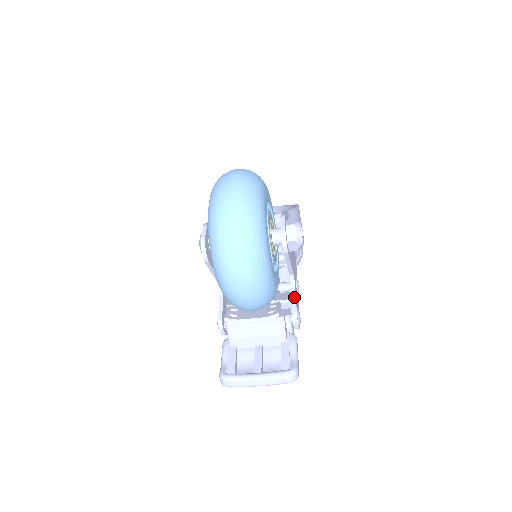
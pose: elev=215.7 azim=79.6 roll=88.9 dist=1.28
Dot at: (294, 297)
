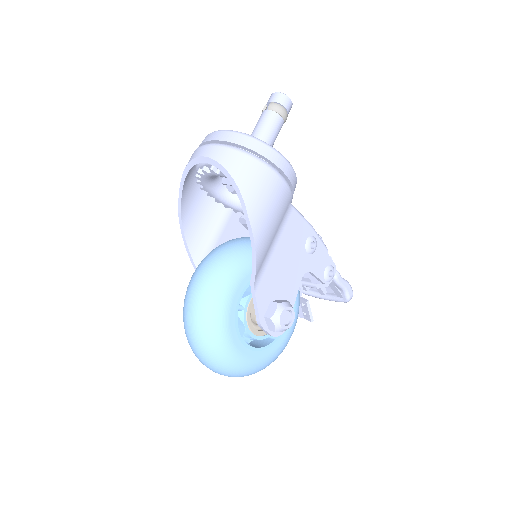
Dot at: (315, 277)
